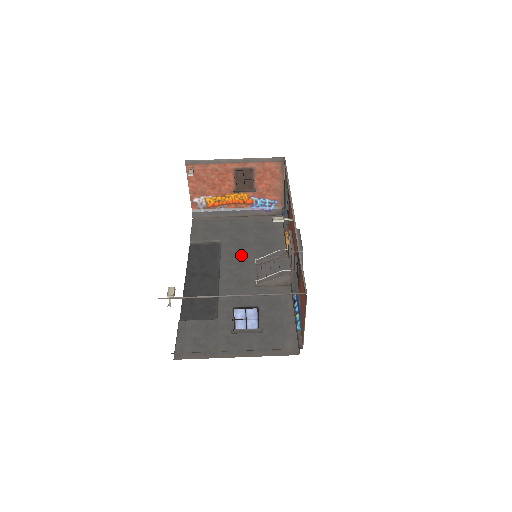
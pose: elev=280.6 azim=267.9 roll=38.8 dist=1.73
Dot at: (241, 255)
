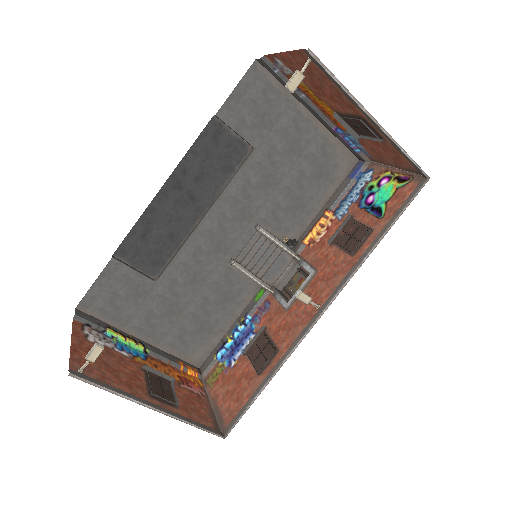
Dot at: (255, 199)
